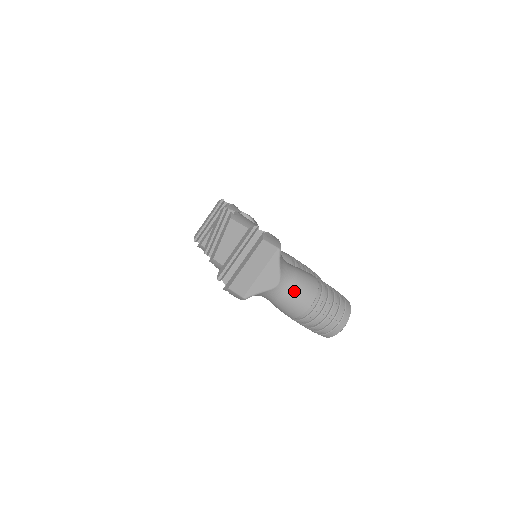
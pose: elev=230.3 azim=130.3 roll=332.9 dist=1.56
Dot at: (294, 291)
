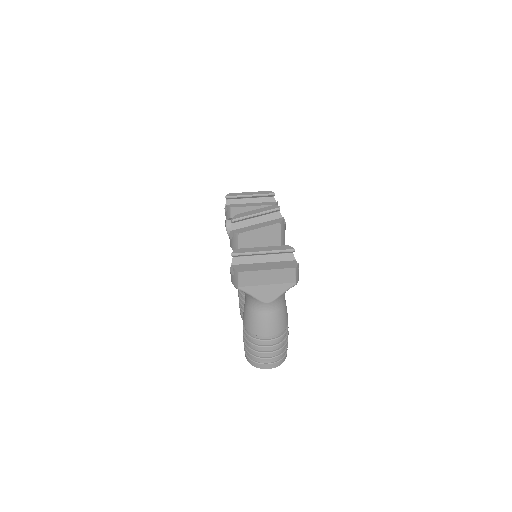
Dot at: (271, 317)
